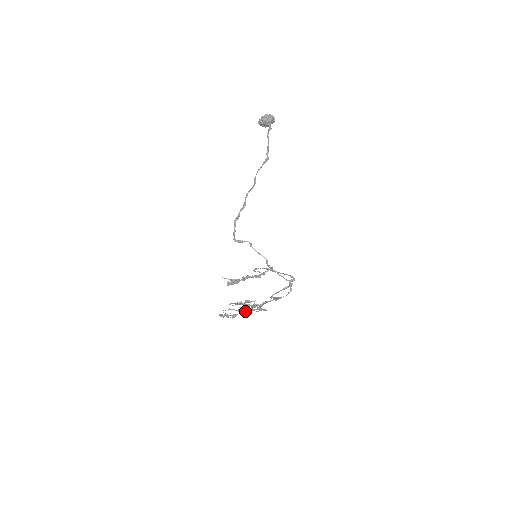
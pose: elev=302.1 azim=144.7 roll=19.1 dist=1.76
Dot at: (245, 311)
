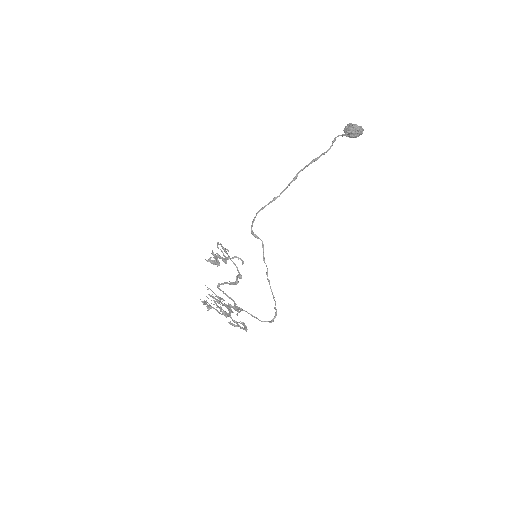
Dot at: (217, 307)
